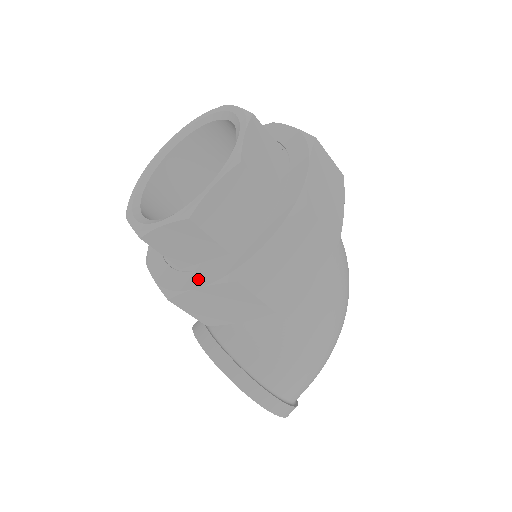
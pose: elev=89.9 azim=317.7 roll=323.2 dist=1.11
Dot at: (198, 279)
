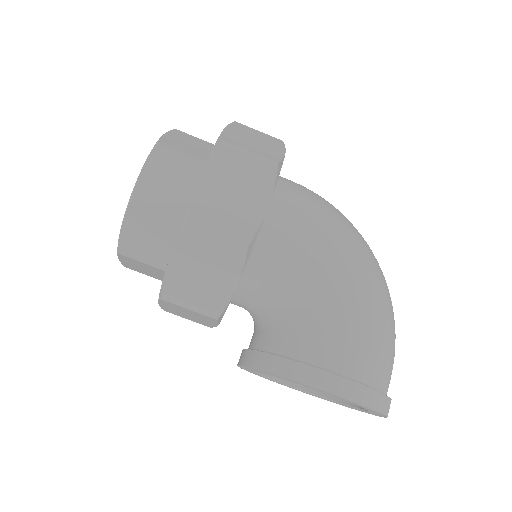
Dot at: occluded
